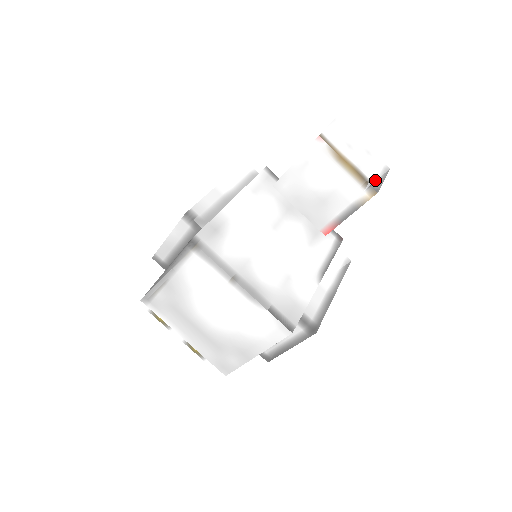
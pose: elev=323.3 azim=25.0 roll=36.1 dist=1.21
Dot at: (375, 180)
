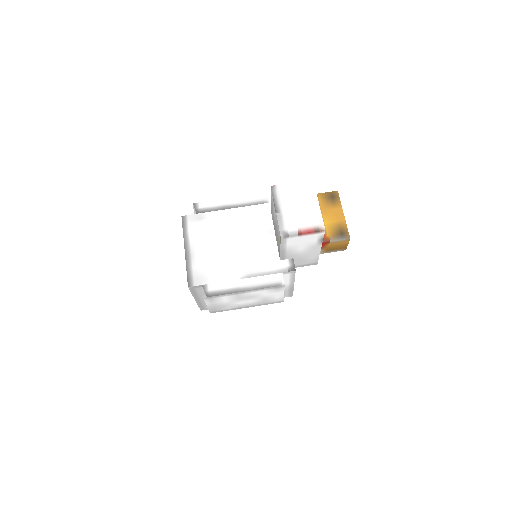
Dot at: (291, 229)
